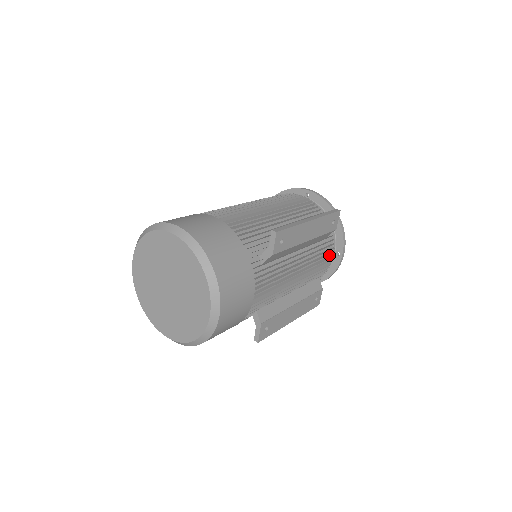
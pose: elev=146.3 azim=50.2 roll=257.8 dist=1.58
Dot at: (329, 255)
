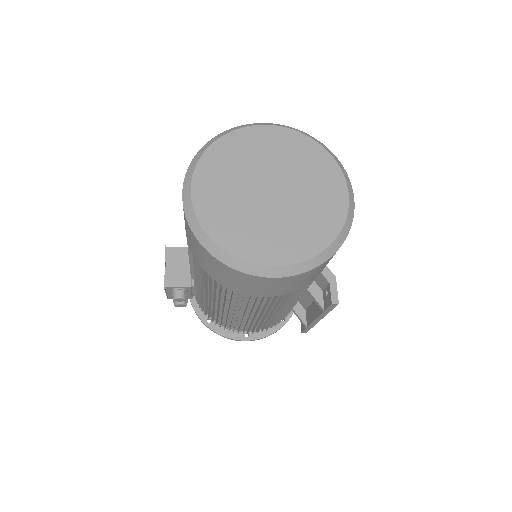
Dot at: occluded
